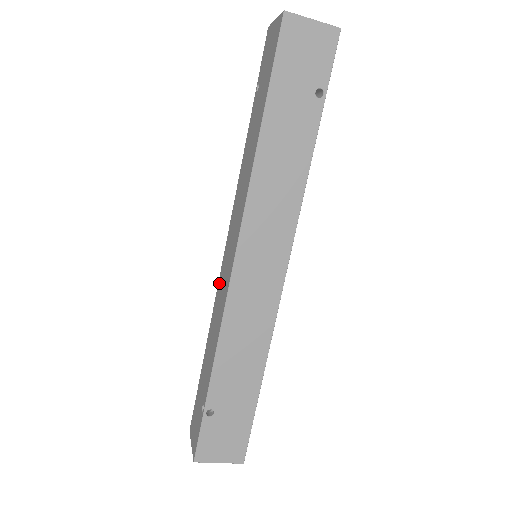
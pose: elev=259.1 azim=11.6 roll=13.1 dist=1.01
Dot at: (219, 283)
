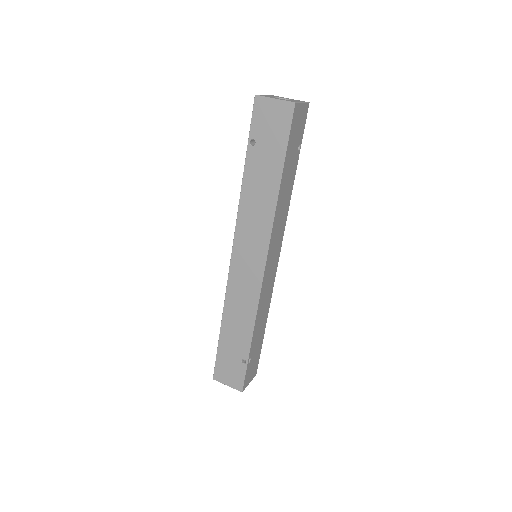
Dot at: (231, 282)
